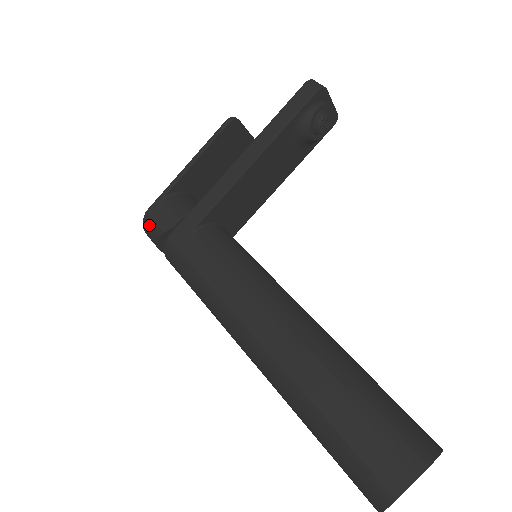
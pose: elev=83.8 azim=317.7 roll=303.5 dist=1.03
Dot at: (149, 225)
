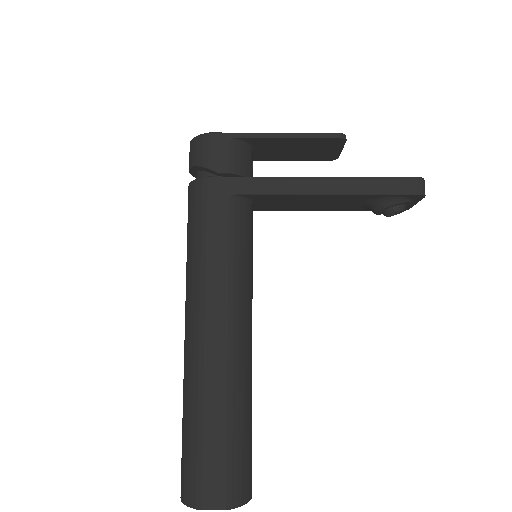
Dot at: (201, 146)
